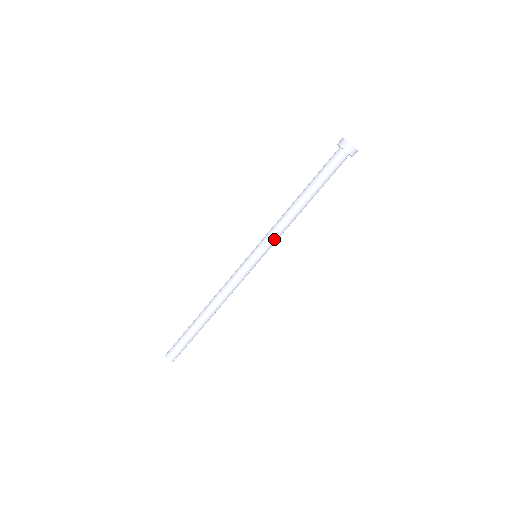
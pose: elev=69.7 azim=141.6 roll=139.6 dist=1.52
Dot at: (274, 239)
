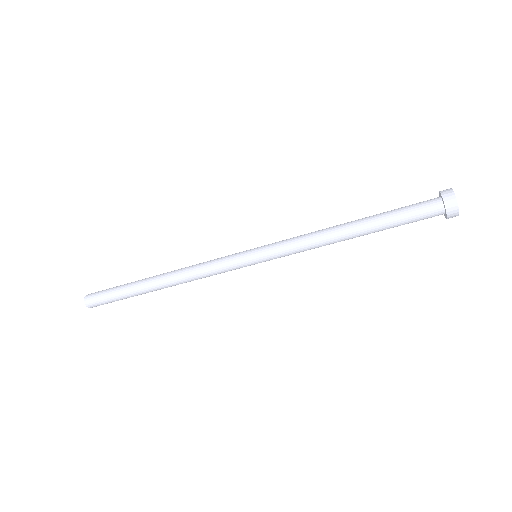
Dot at: occluded
